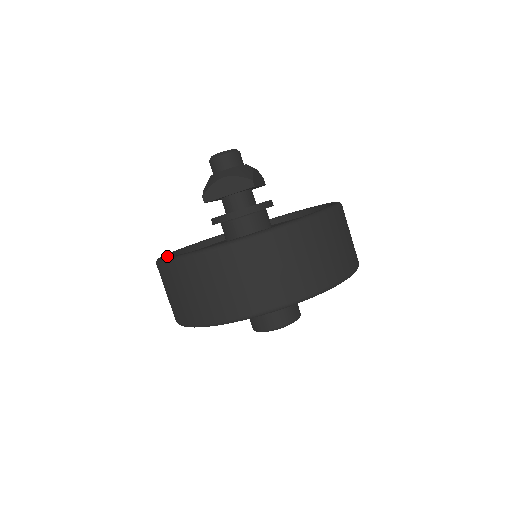
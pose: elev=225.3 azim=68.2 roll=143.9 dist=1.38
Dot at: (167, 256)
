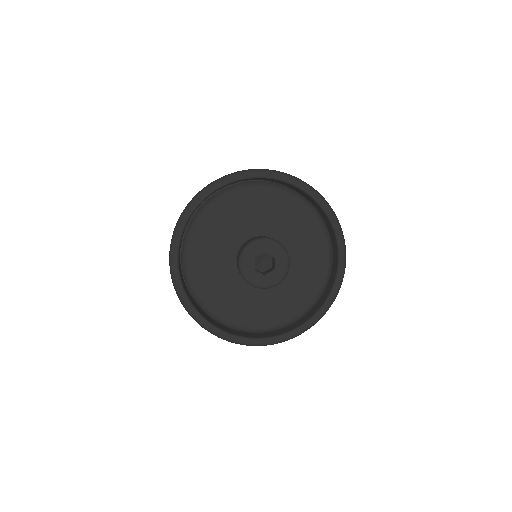
Dot at: occluded
